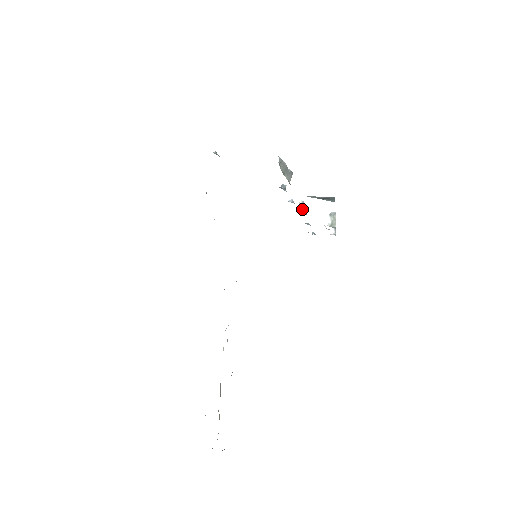
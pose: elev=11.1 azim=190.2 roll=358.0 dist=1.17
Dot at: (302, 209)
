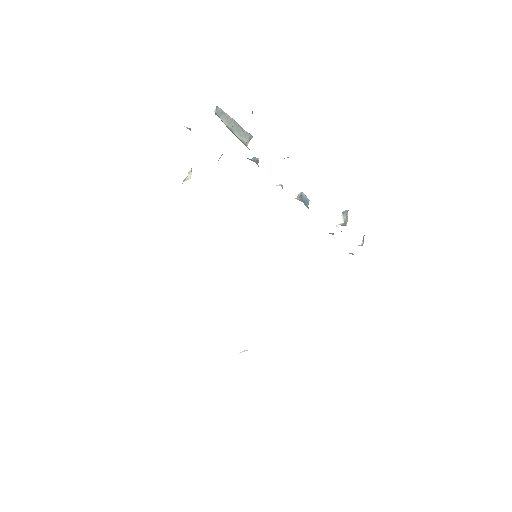
Dot at: (298, 199)
